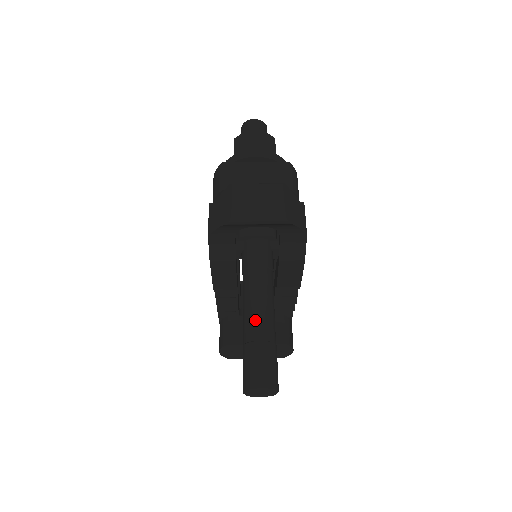
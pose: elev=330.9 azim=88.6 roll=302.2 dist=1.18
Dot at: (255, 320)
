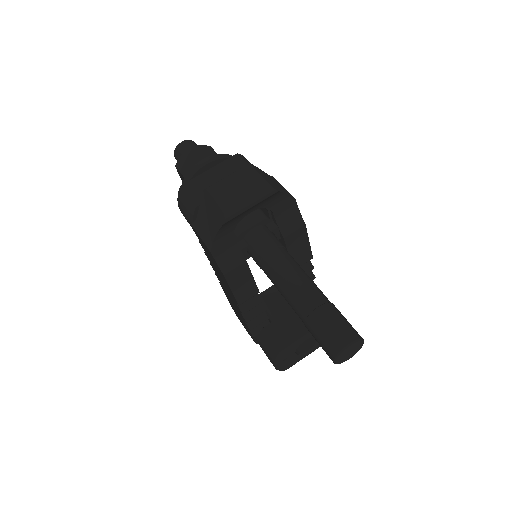
Dot at: (301, 293)
